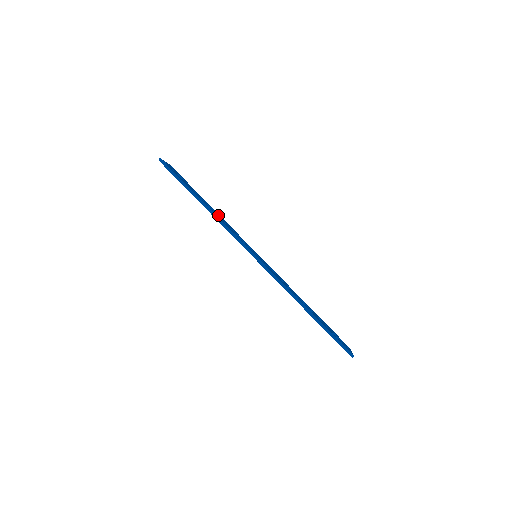
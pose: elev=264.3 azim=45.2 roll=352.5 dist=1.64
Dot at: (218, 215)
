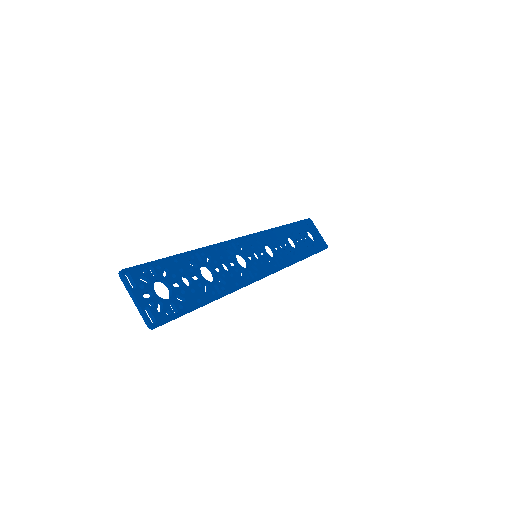
Dot at: (215, 267)
